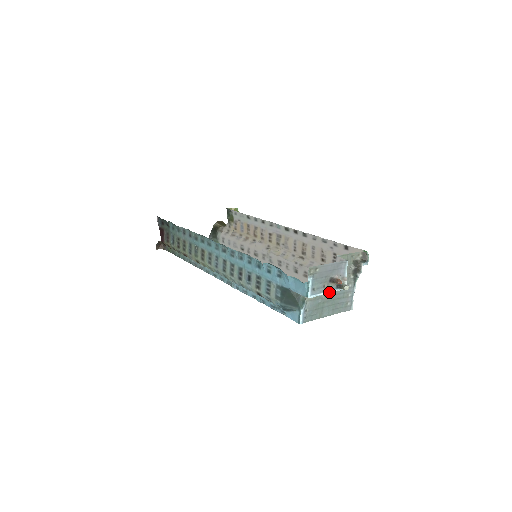
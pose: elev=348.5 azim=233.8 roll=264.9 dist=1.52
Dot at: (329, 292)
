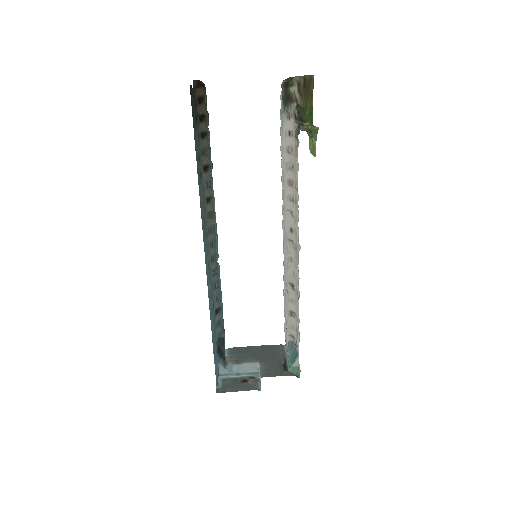
Dot at: (241, 377)
